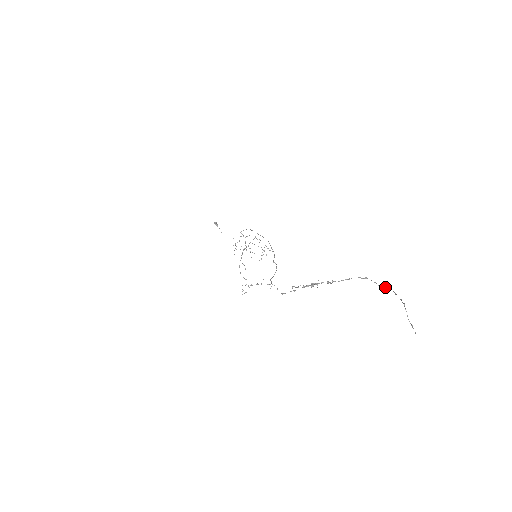
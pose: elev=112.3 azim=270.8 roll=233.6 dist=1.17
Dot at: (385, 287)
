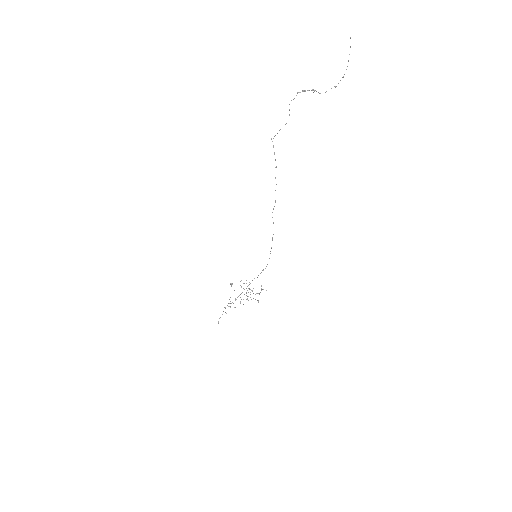
Dot at: (344, 74)
